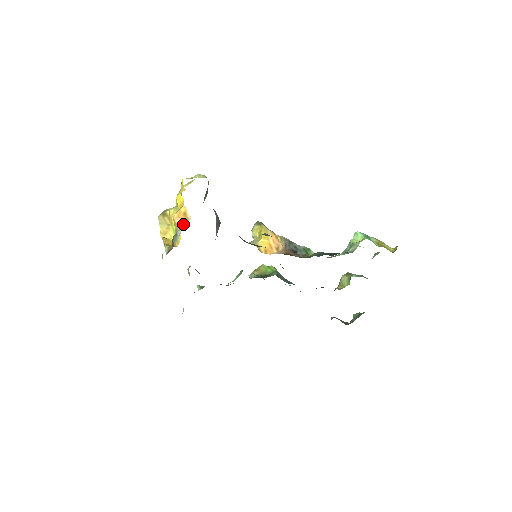
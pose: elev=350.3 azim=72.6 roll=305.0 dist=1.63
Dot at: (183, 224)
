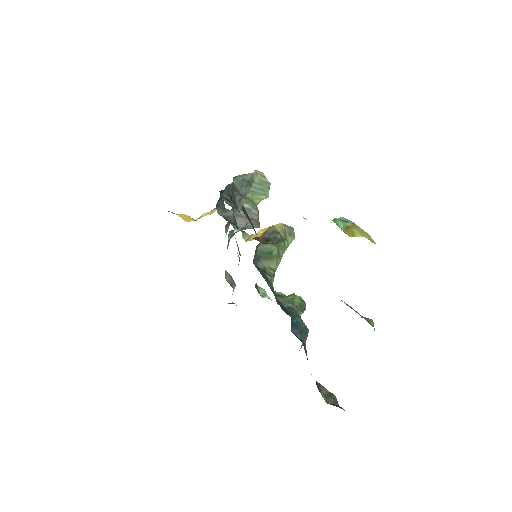
Dot at: occluded
